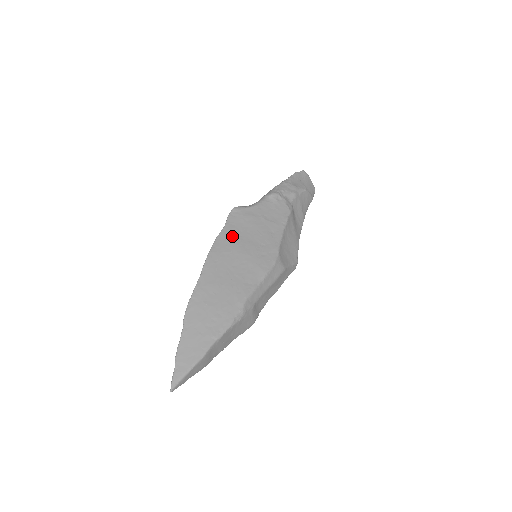
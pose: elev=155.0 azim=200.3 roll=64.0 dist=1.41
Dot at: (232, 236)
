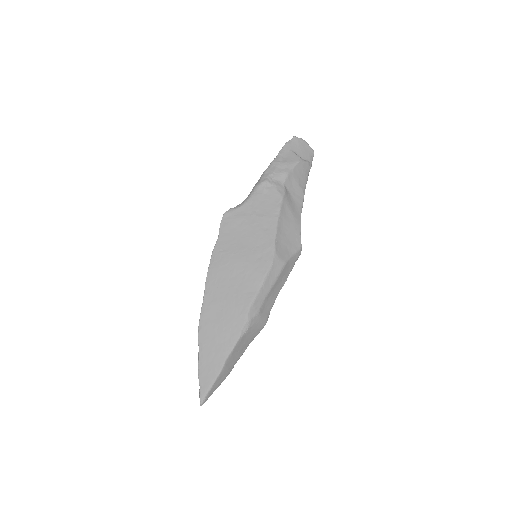
Dot at: (227, 246)
